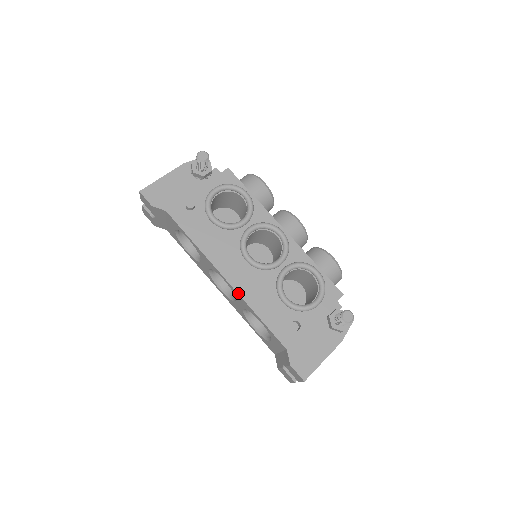
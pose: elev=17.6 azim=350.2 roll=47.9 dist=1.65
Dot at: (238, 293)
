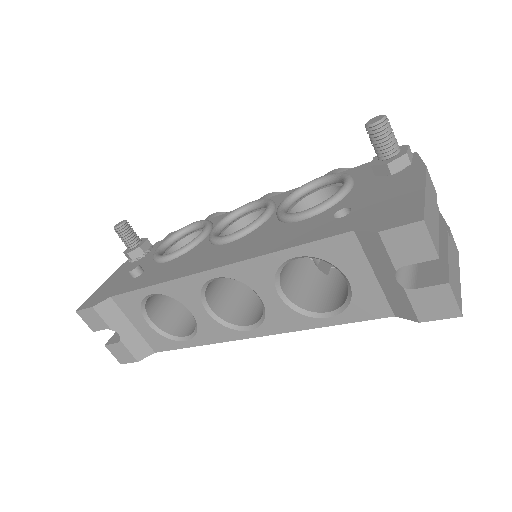
Dot at: (235, 262)
